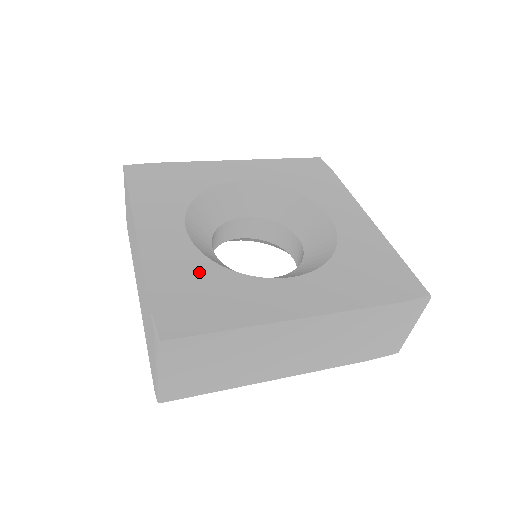
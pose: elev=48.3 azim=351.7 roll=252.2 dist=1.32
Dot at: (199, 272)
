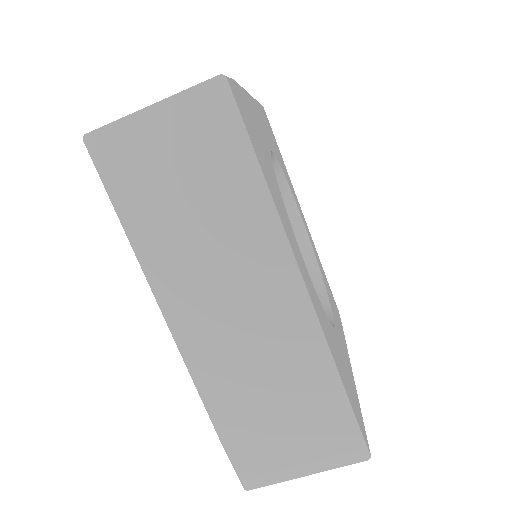
Dot at: (266, 152)
